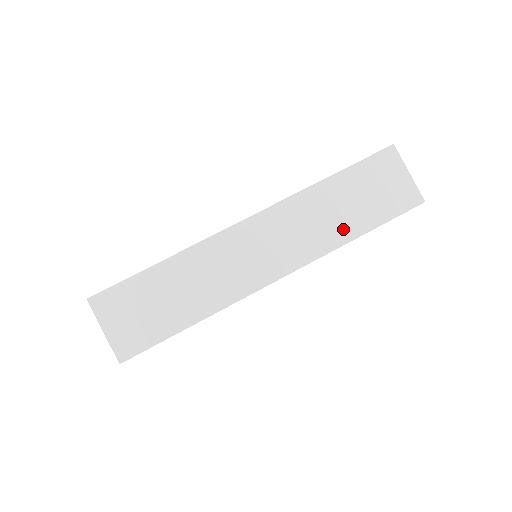
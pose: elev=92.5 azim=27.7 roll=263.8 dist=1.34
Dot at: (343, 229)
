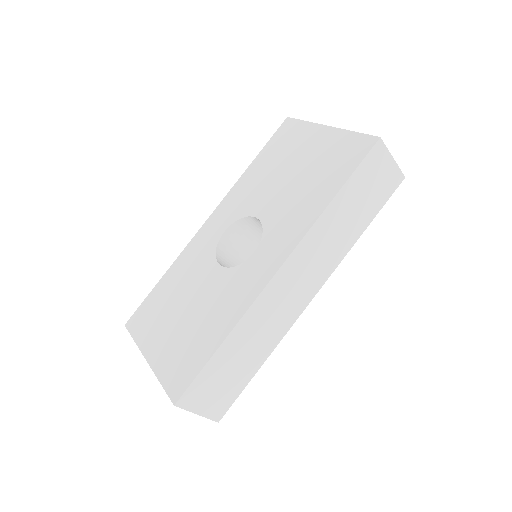
Dot at: (351, 234)
